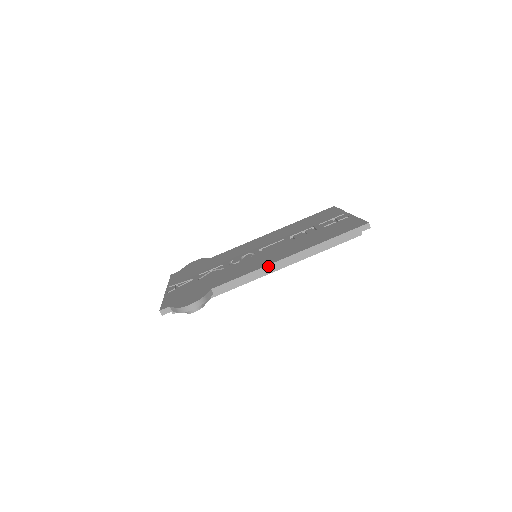
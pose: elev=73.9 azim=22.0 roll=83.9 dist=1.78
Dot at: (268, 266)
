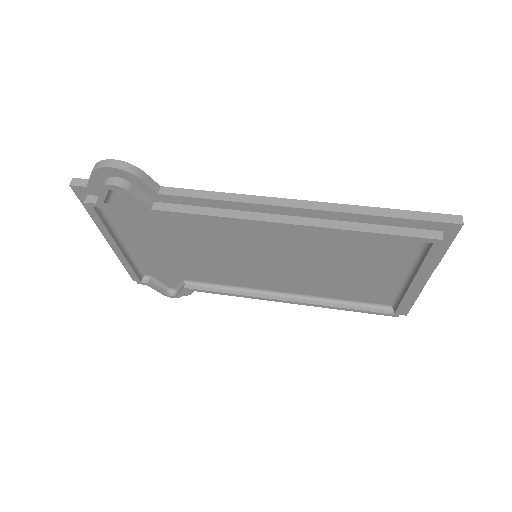
Dot at: (263, 198)
